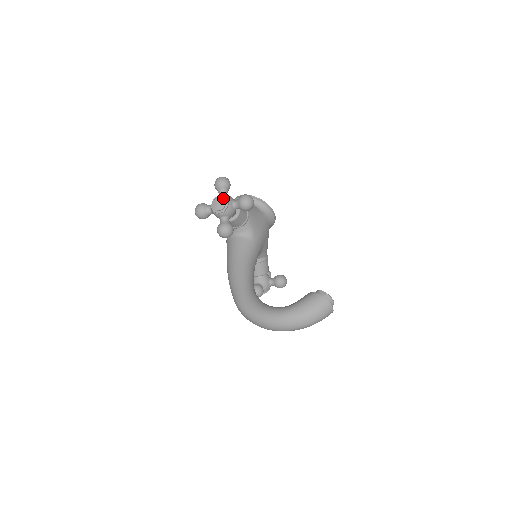
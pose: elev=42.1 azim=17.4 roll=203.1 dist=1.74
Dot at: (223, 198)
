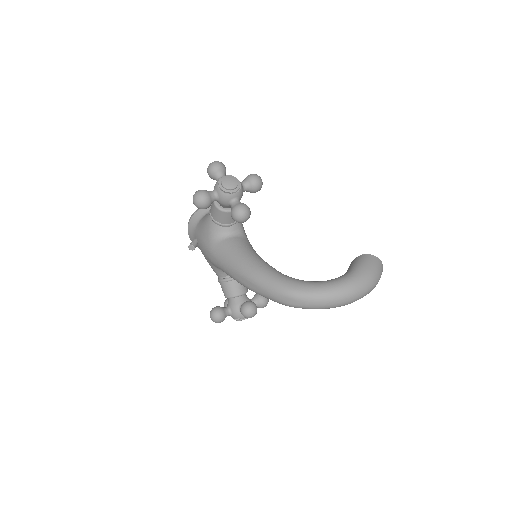
Dot at: (233, 176)
